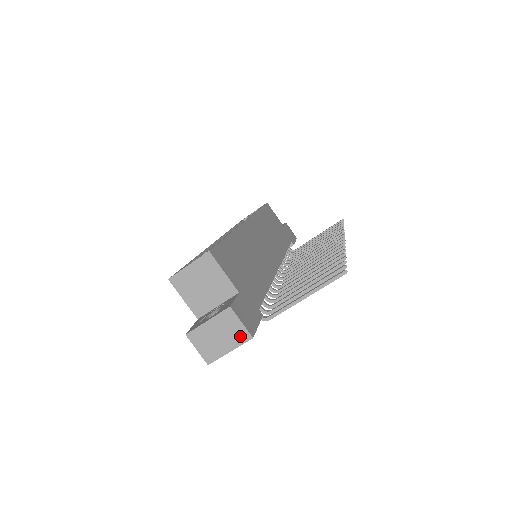
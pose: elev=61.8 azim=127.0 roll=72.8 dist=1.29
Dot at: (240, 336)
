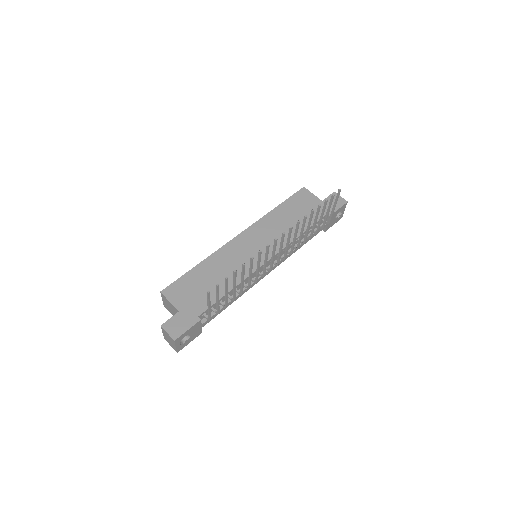
Dot at: (172, 340)
